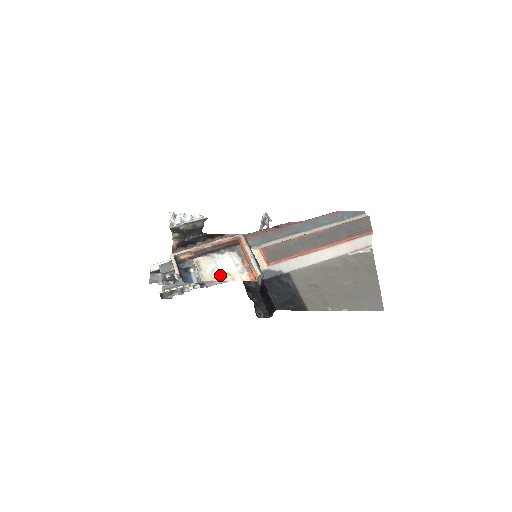
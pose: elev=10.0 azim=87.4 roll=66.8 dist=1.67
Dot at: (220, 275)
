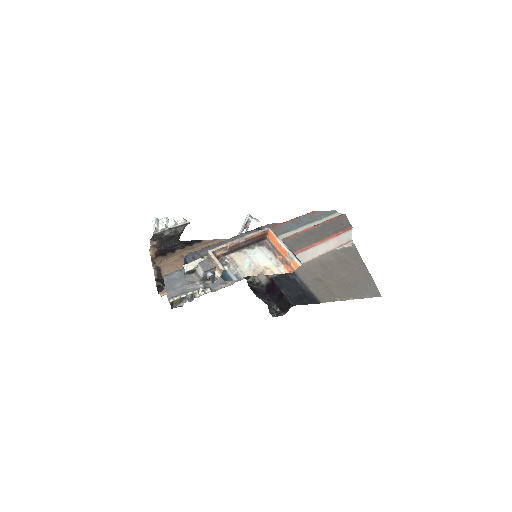
Dot at: (259, 270)
